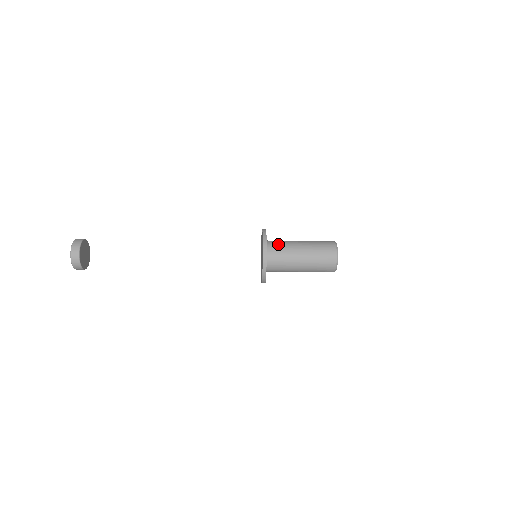
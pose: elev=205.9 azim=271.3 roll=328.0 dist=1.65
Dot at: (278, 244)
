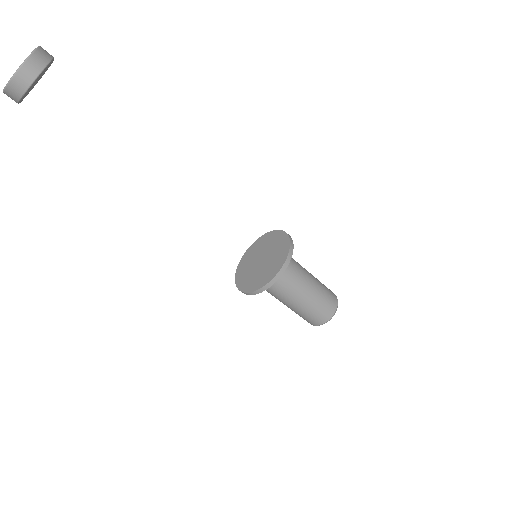
Dot at: (290, 271)
